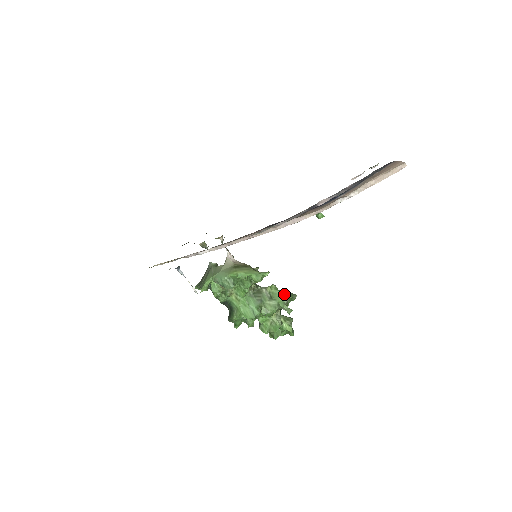
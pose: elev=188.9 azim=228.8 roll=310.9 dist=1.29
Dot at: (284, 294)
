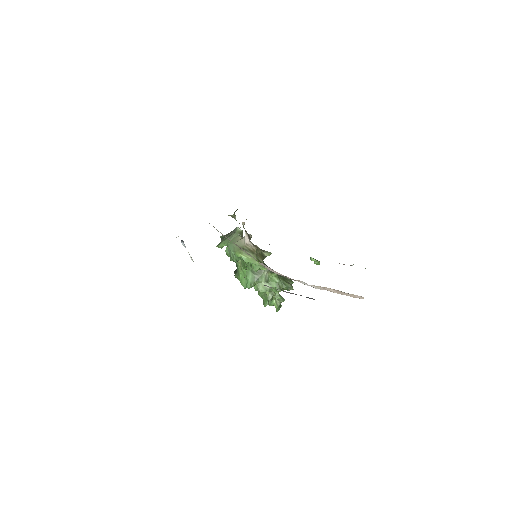
Dot at: (282, 283)
